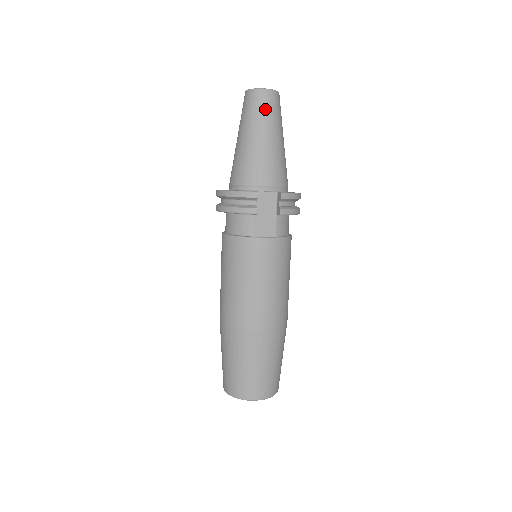
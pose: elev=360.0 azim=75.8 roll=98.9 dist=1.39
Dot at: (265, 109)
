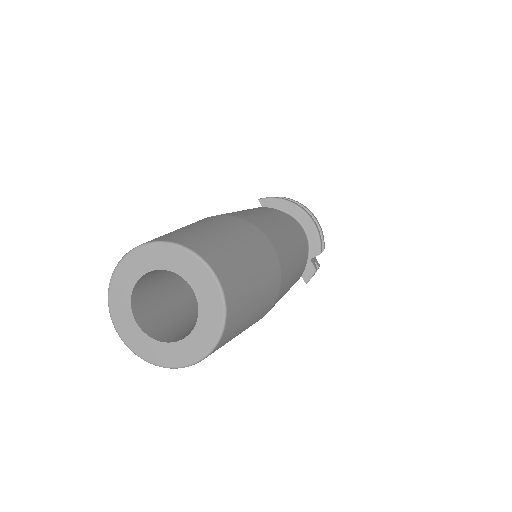
Dot at: occluded
